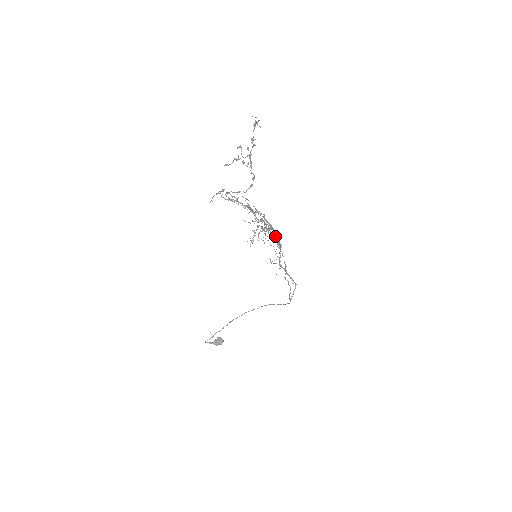
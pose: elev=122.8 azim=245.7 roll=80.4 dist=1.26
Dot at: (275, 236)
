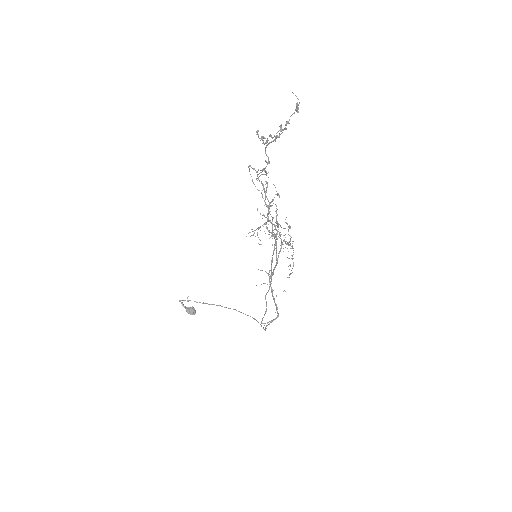
Dot at: (274, 246)
